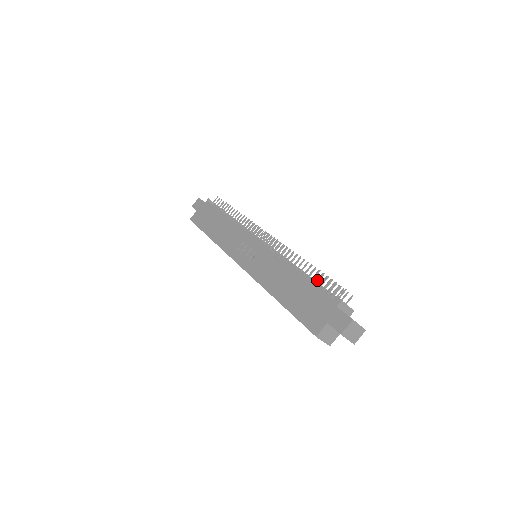
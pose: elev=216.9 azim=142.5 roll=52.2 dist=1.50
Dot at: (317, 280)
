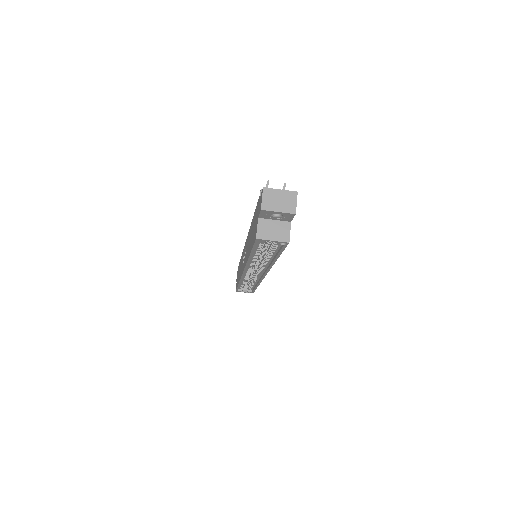
Dot at: occluded
